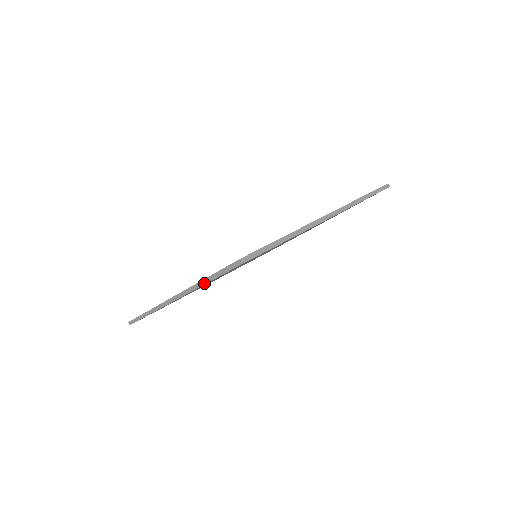
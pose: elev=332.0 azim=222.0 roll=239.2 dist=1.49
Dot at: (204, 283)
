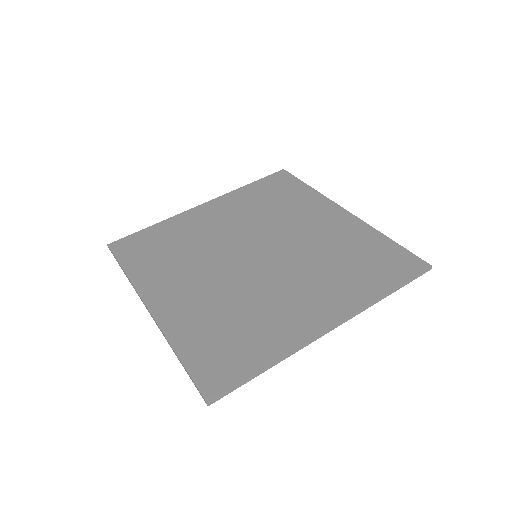
Dot at: (175, 354)
